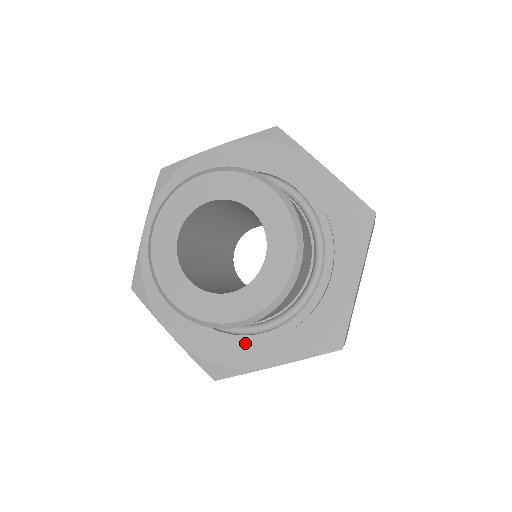
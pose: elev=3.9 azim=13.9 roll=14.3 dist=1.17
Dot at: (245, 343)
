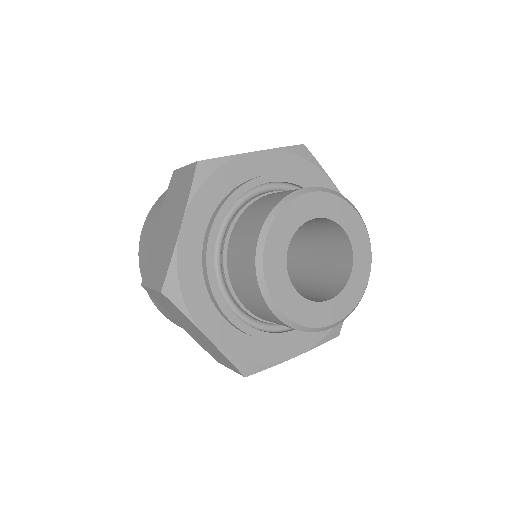
Dot at: occluded
